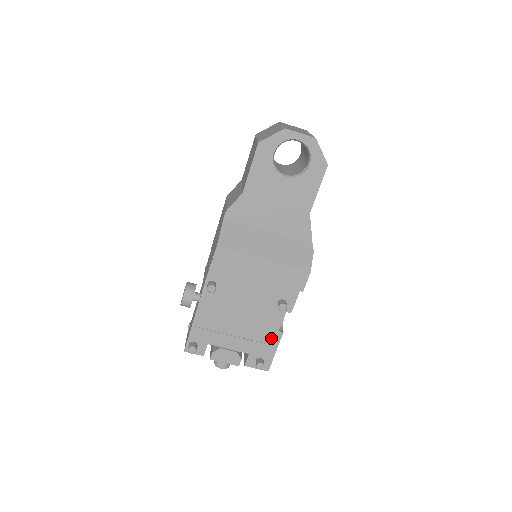
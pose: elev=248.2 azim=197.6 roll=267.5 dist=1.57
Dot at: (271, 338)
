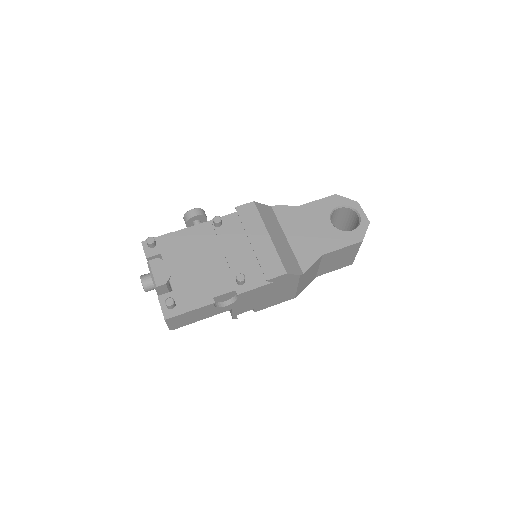
Dot at: (202, 297)
